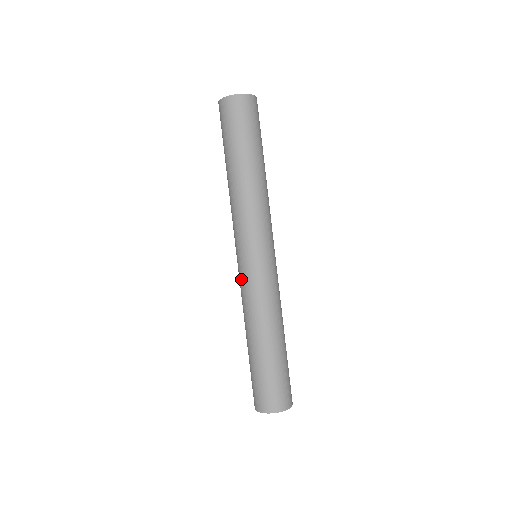
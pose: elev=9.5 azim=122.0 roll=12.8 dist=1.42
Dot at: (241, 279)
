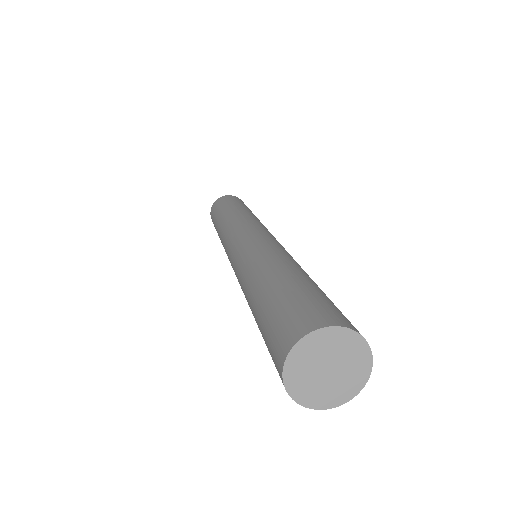
Dot at: occluded
